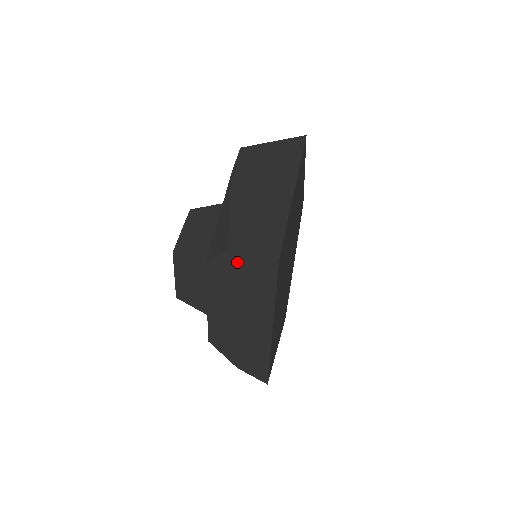
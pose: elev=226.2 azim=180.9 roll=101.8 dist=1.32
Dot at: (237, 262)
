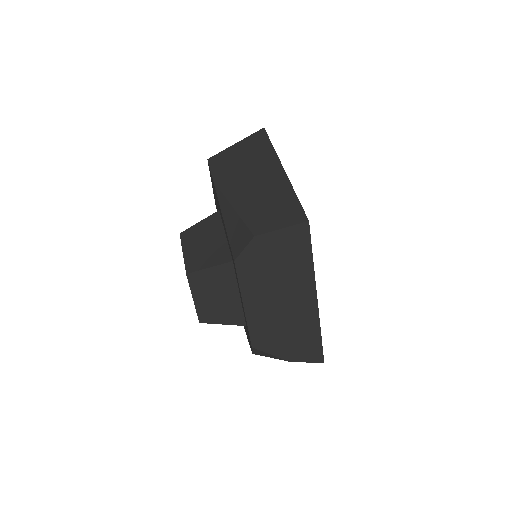
Dot at: (267, 245)
